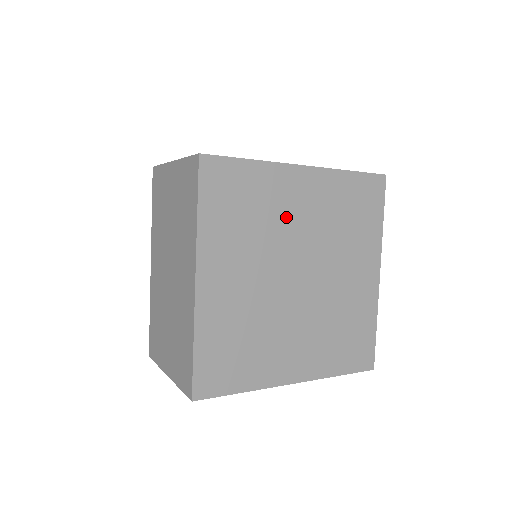
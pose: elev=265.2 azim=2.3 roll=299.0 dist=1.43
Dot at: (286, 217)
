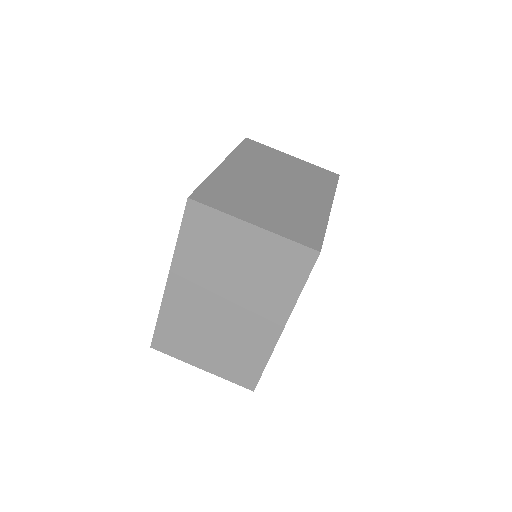
Dot at: occluded
